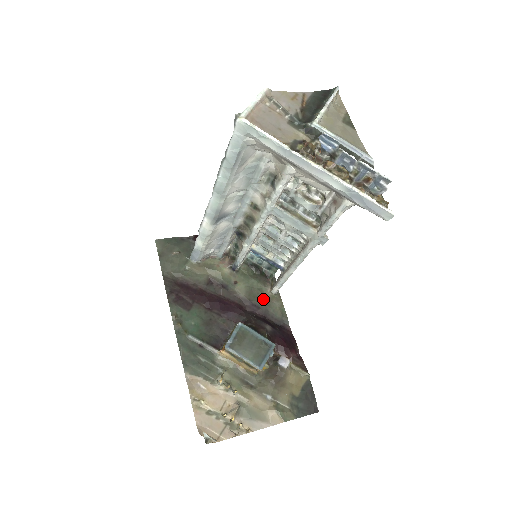
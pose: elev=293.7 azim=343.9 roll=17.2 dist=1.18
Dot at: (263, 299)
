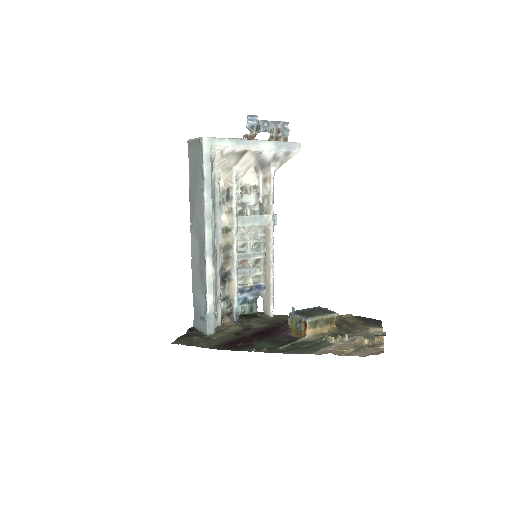
Dot at: (274, 320)
